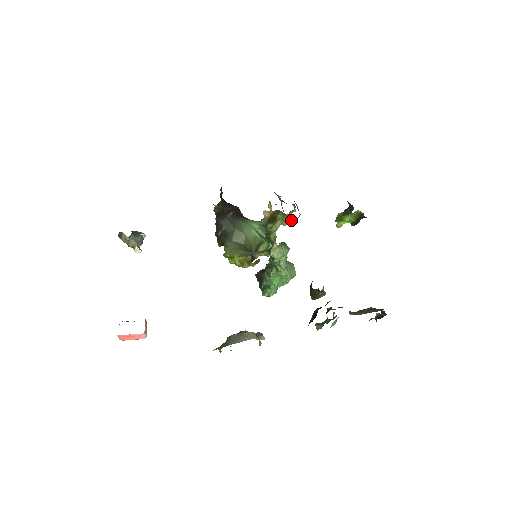
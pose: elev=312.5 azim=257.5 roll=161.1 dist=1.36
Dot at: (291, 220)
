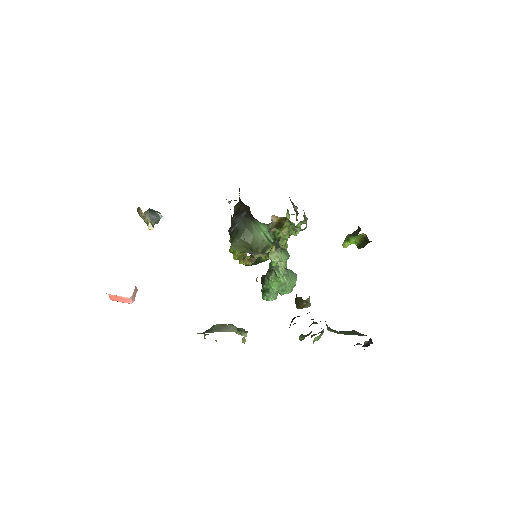
Dot at: (296, 229)
